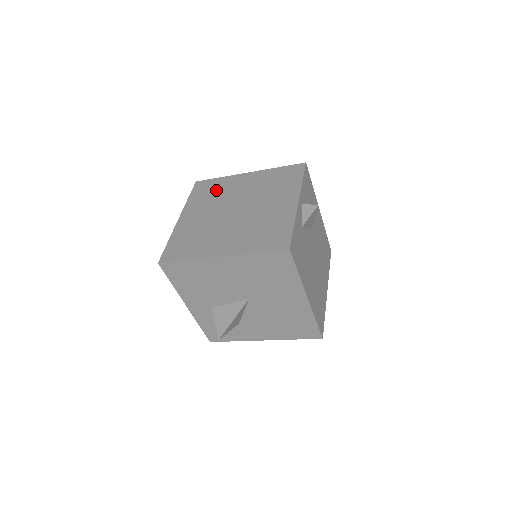
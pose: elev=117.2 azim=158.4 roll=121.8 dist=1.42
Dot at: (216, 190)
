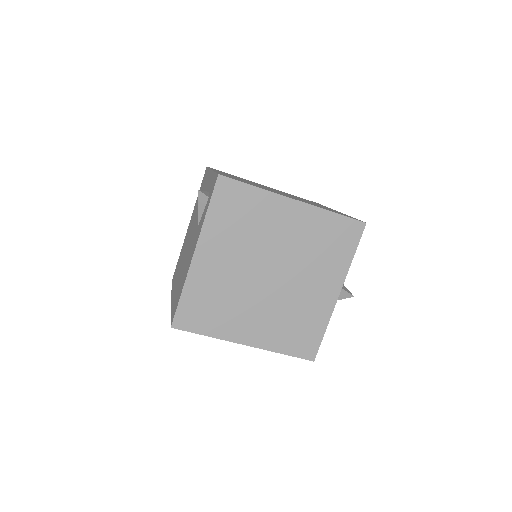
Dot at: (248, 217)
